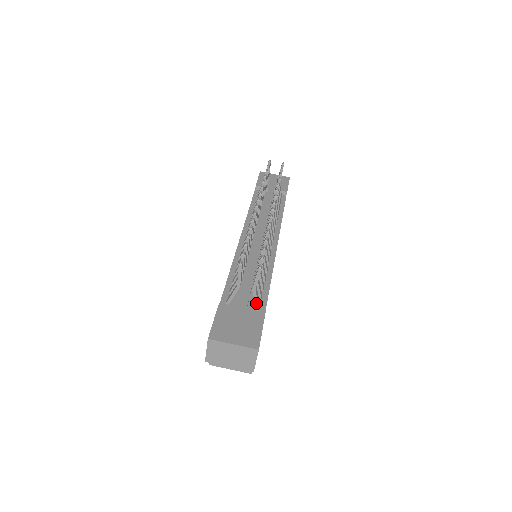
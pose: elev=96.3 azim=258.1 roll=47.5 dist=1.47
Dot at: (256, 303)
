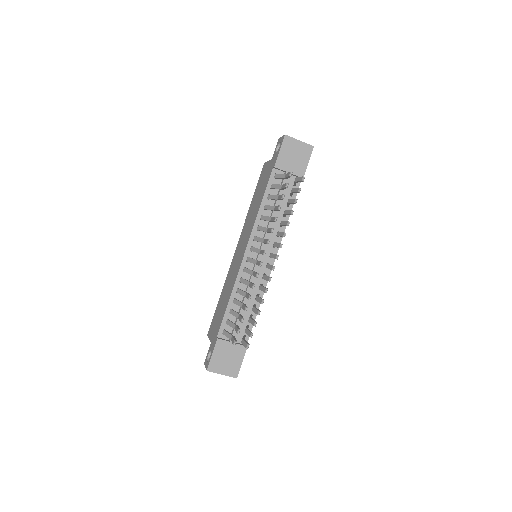
Dot at: occluded
